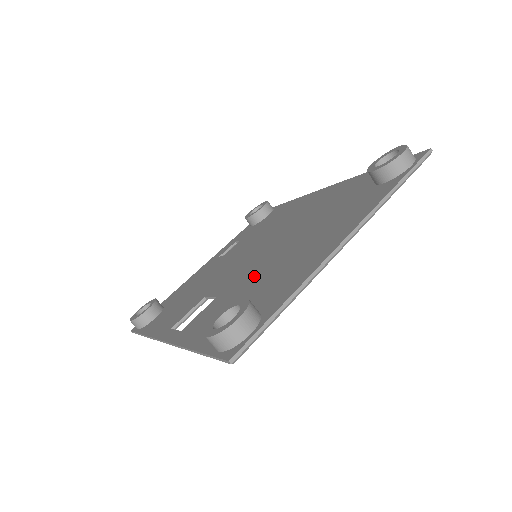
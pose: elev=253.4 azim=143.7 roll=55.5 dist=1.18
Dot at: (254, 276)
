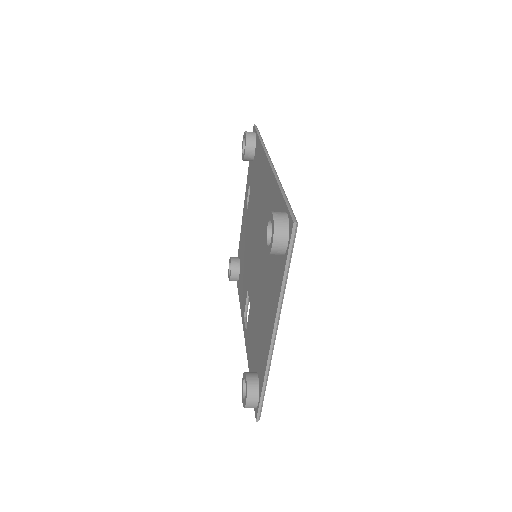
Dot at: (256, 307)
